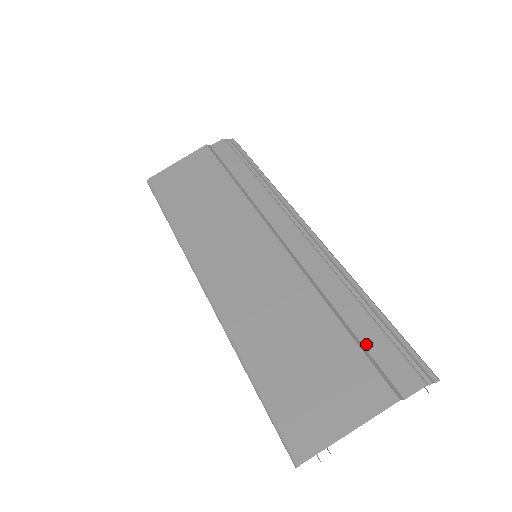
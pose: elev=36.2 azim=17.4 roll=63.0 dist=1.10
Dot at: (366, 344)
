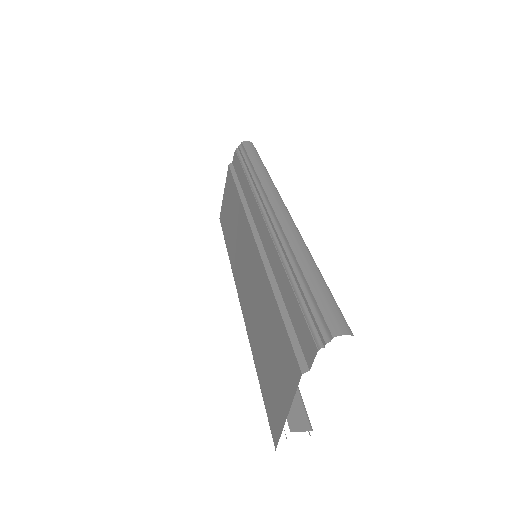
Dot at: (292, 319)
